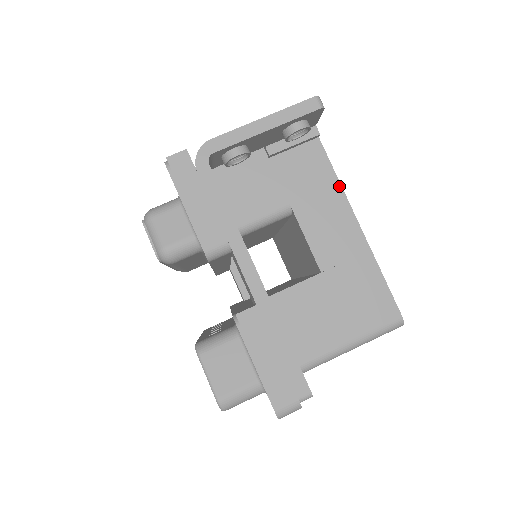
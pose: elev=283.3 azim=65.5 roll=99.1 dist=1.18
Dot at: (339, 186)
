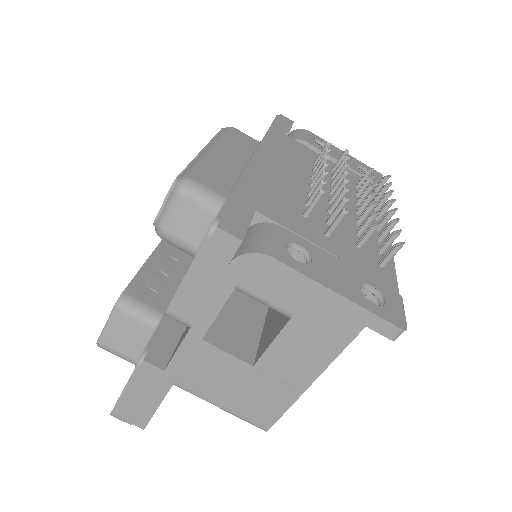
Dot at: (344, 347)
